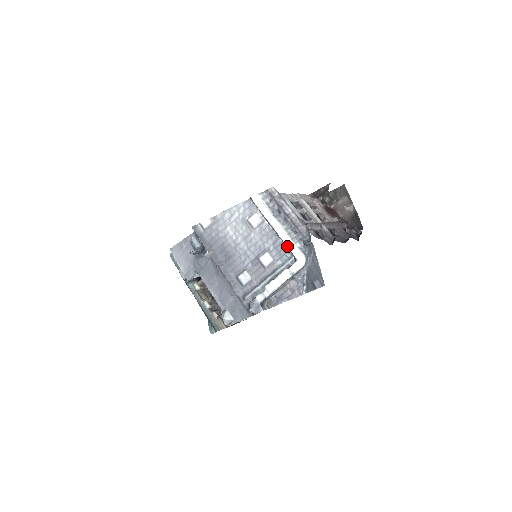
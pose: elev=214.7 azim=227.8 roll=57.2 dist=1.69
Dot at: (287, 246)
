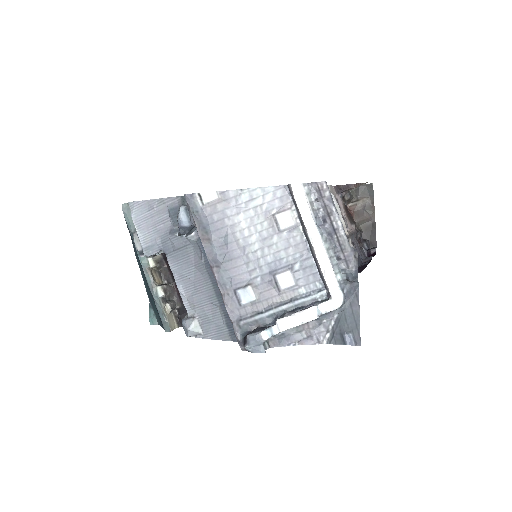
Dot at: (323, 274)
